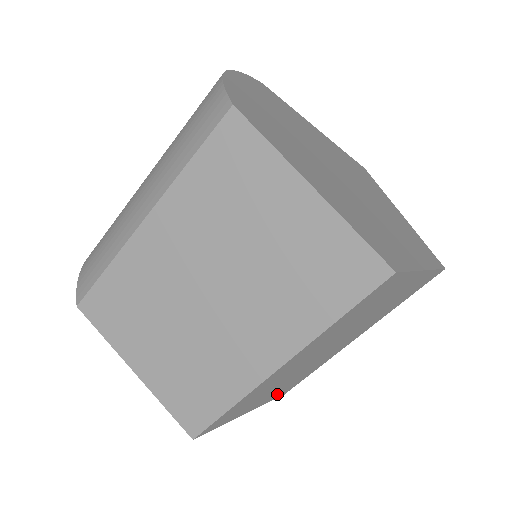
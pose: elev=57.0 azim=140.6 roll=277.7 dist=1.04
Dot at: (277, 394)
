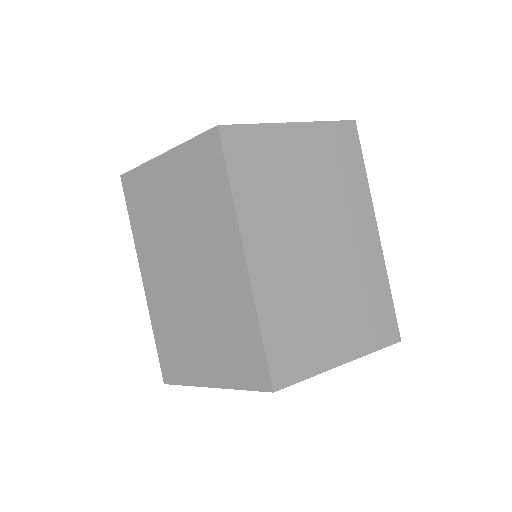
Dot at: (368, 333)
